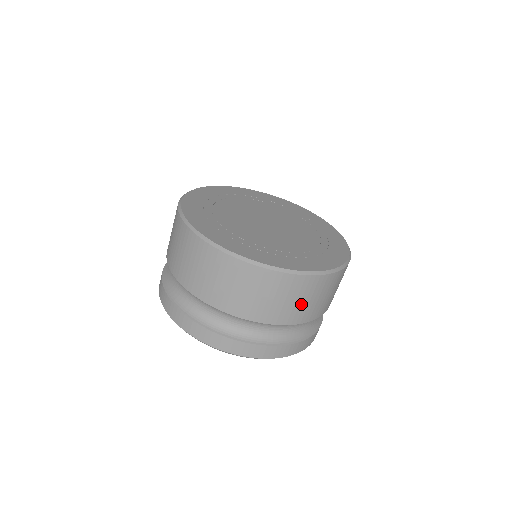
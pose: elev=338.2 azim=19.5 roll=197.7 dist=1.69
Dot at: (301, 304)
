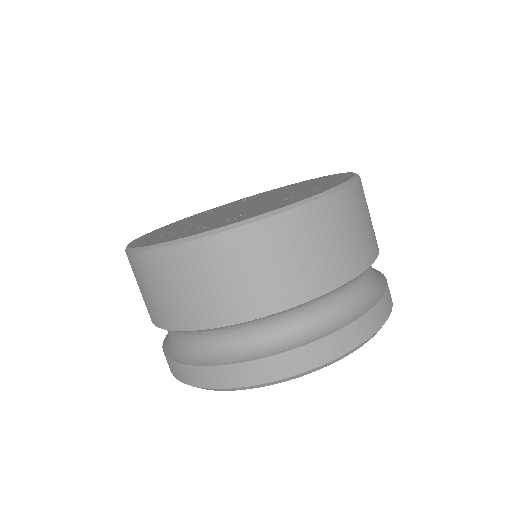
Dot at: (292, 266)
